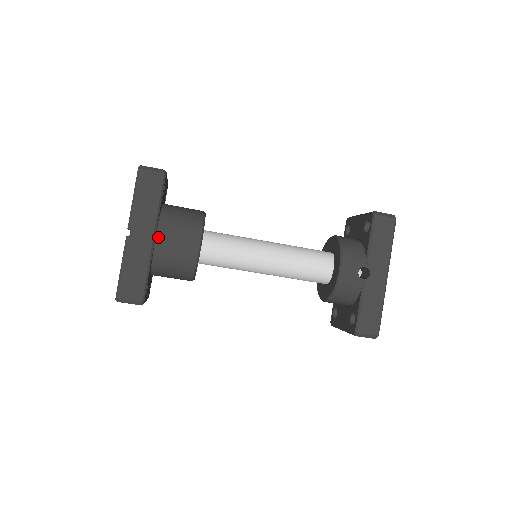
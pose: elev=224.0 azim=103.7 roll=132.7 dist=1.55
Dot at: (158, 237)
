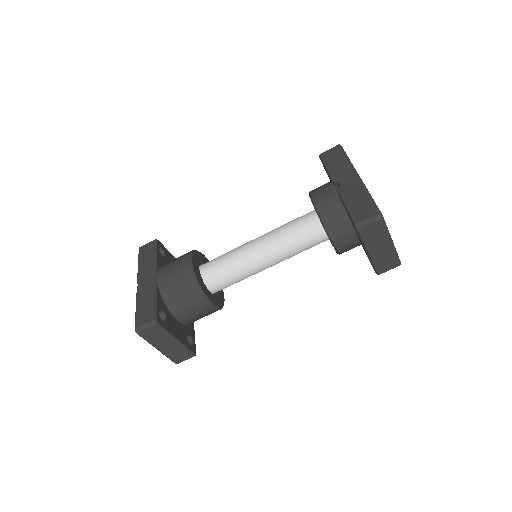
Dot at: (159, 275)
